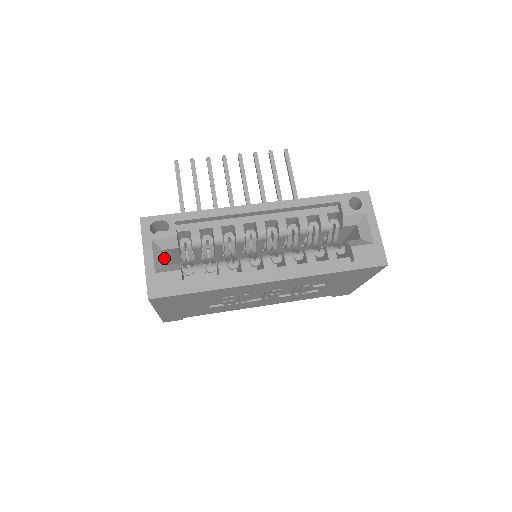
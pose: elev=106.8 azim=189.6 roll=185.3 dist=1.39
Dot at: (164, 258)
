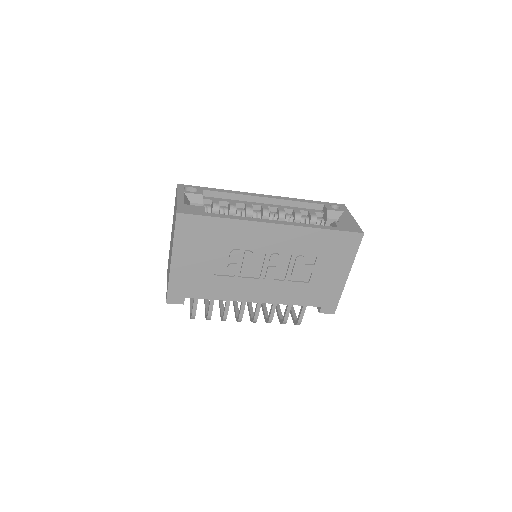
Dot at: occluded
